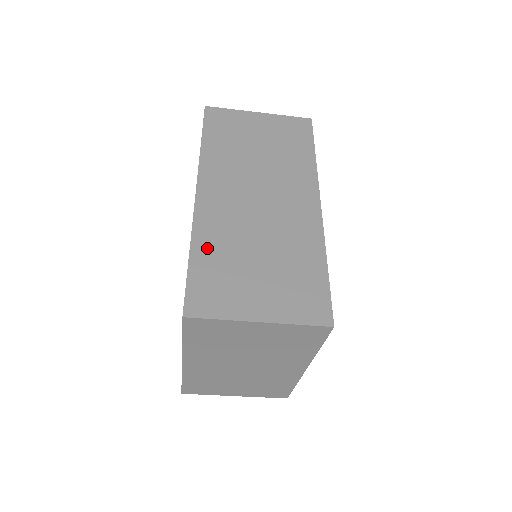
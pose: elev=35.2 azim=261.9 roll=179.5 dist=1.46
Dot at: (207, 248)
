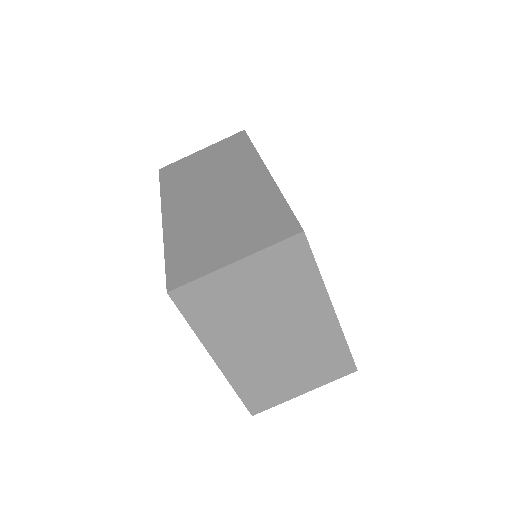
Dot at: (178, 242)
